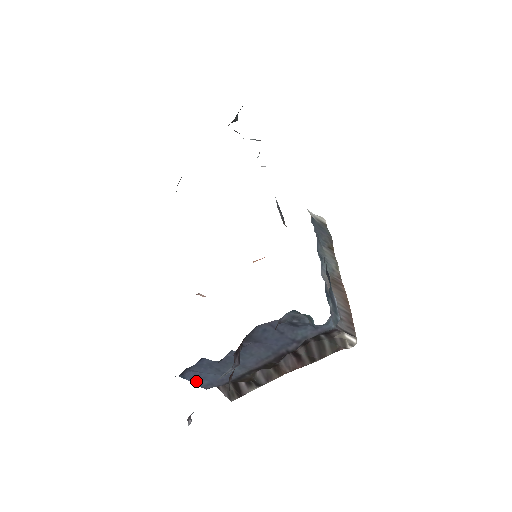
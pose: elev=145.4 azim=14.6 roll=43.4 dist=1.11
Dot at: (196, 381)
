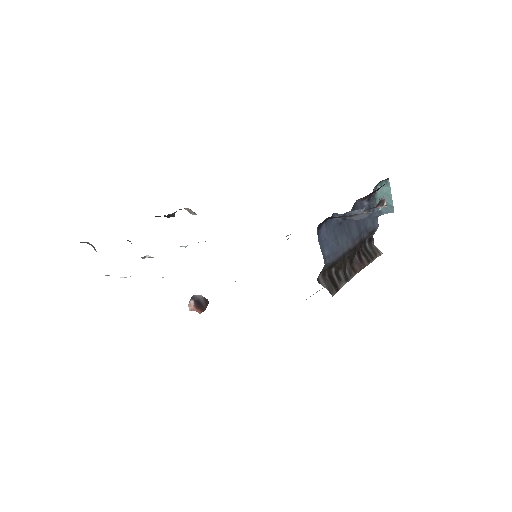
Dot at: (322, 247)
